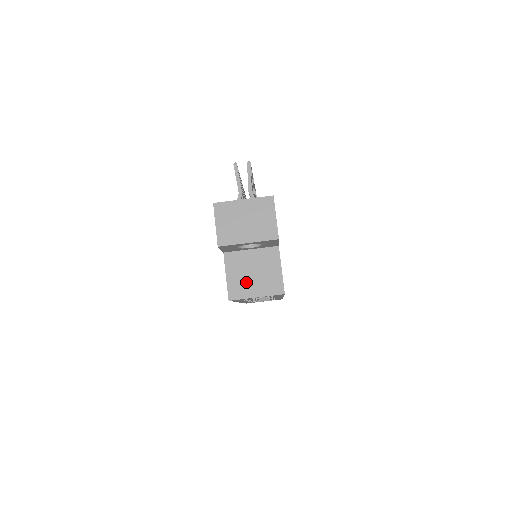
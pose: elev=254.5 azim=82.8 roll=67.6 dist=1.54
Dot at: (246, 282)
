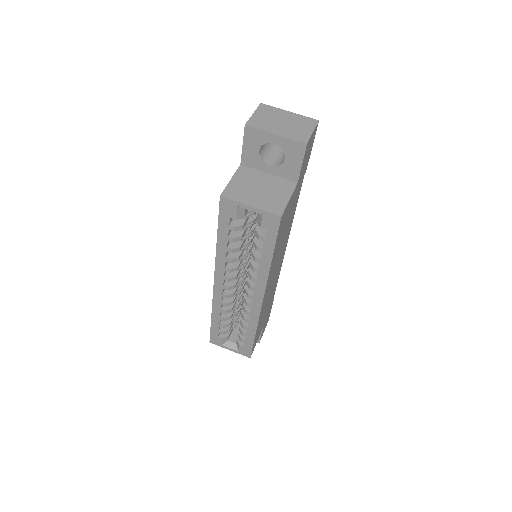
Dot at: (248, 191)
